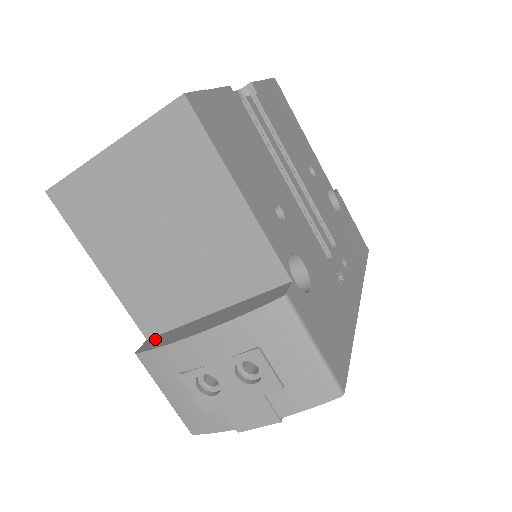
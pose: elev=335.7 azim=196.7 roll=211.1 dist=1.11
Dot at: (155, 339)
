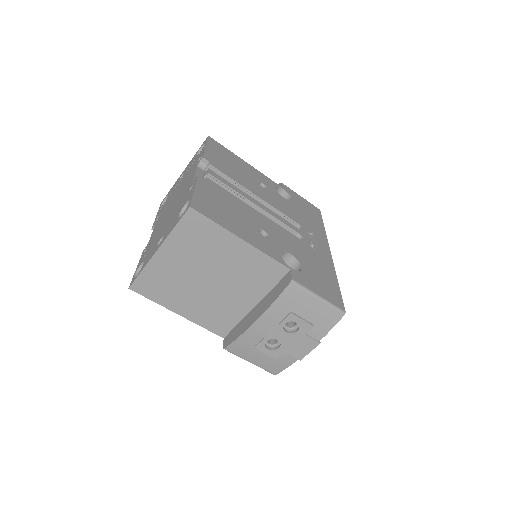
Dot at: (229, 336)
